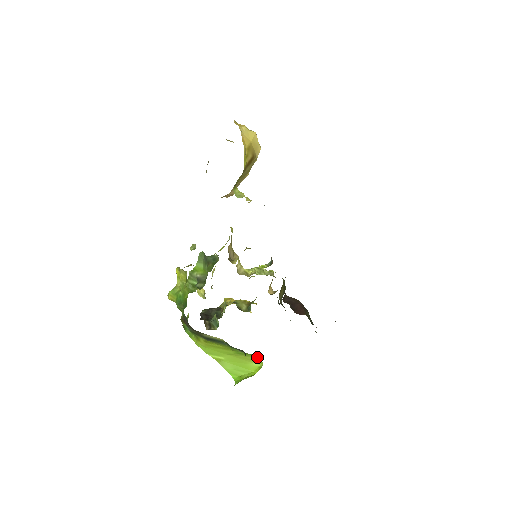
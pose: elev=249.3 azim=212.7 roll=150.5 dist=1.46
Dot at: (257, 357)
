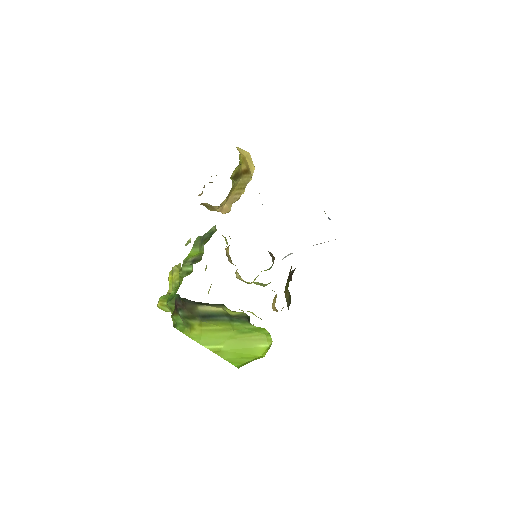
Dot at: (264, 331)
